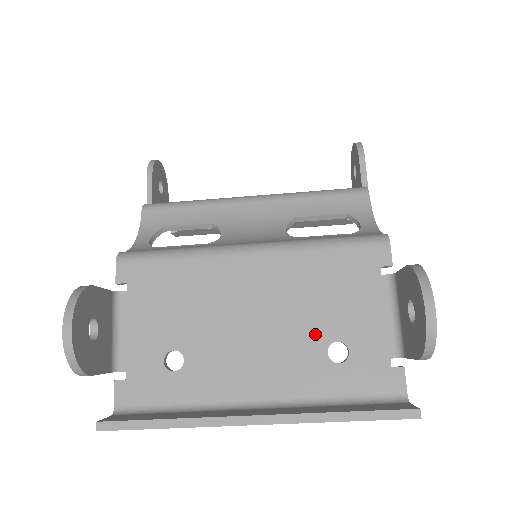
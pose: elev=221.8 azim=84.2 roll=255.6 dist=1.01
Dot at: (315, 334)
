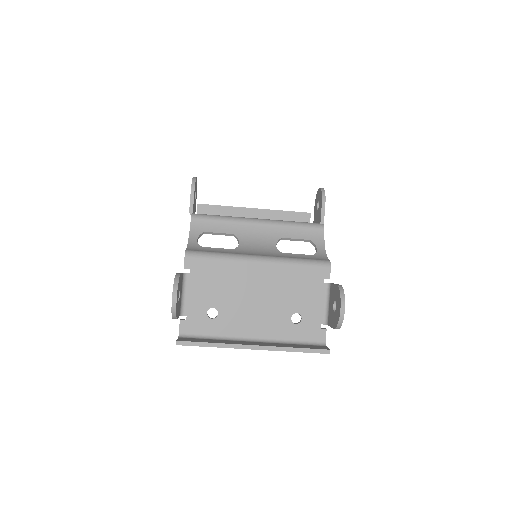
Dot at: (286, 308)
